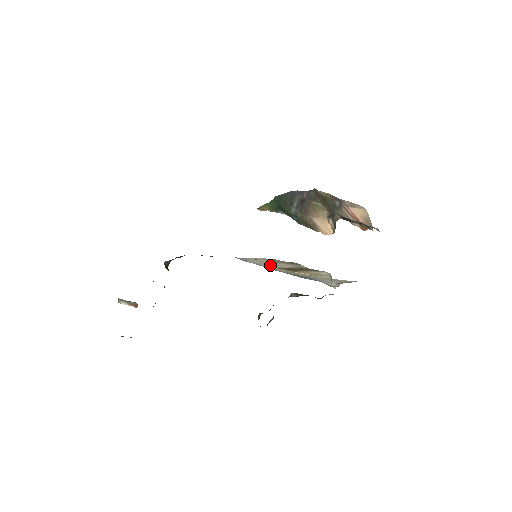
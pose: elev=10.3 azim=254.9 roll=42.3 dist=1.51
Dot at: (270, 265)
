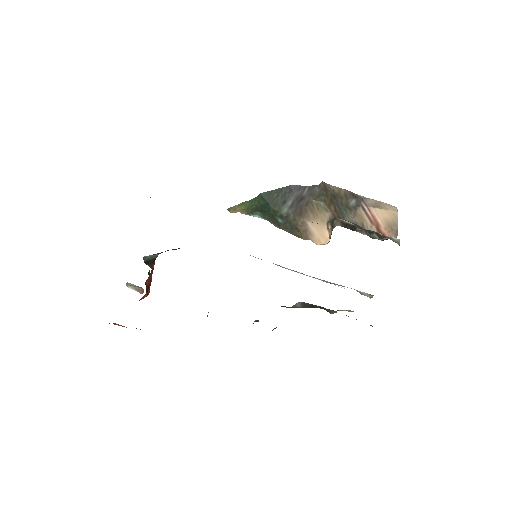
Dot at: occluded
